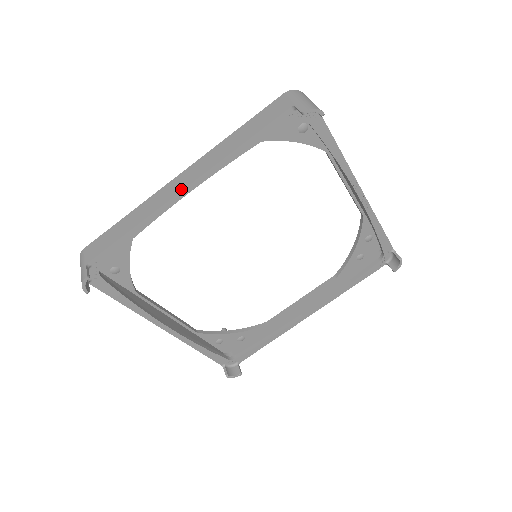
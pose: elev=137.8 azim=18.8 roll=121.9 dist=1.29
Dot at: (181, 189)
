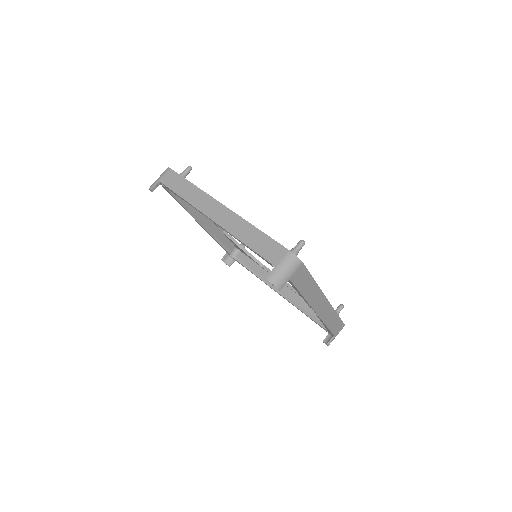
Dot at: (210, 216)
